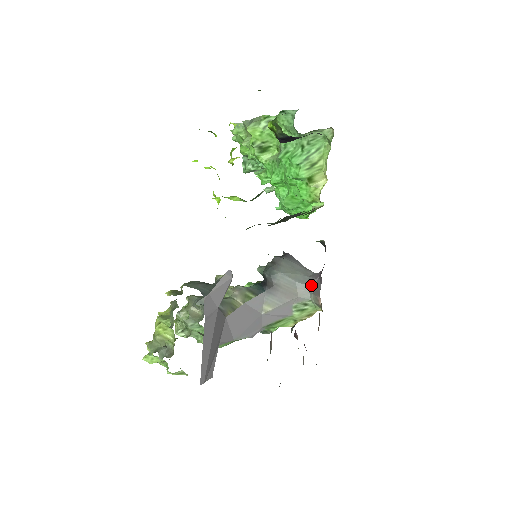
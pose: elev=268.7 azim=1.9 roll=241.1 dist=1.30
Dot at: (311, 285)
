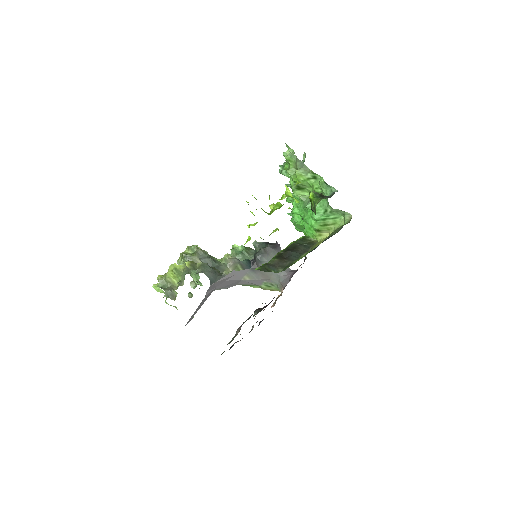
Dot at: (282, 277)
